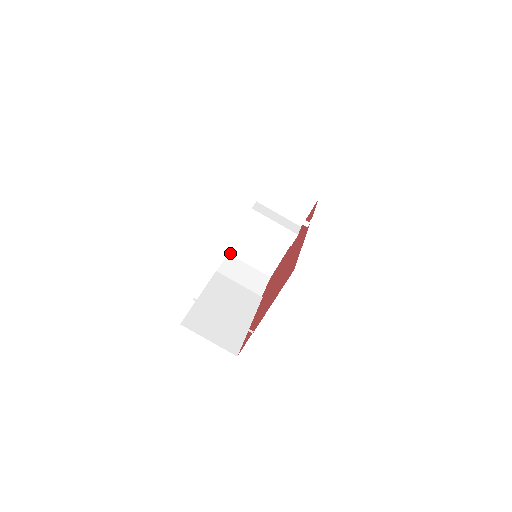
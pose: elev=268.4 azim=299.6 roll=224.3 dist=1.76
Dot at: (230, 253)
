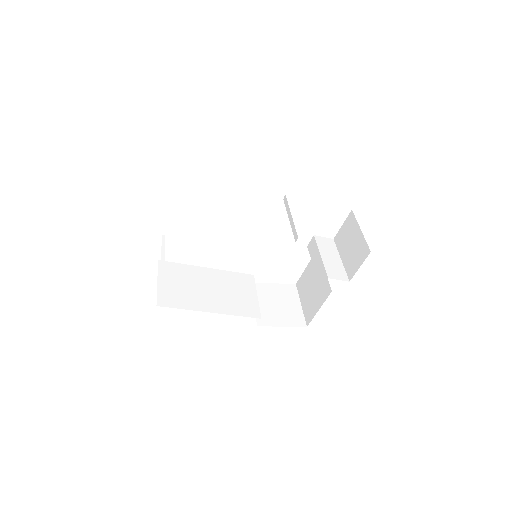
Dot at: (297, 284)
